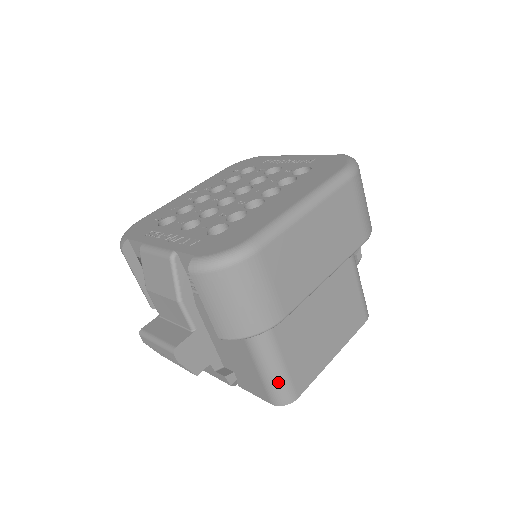
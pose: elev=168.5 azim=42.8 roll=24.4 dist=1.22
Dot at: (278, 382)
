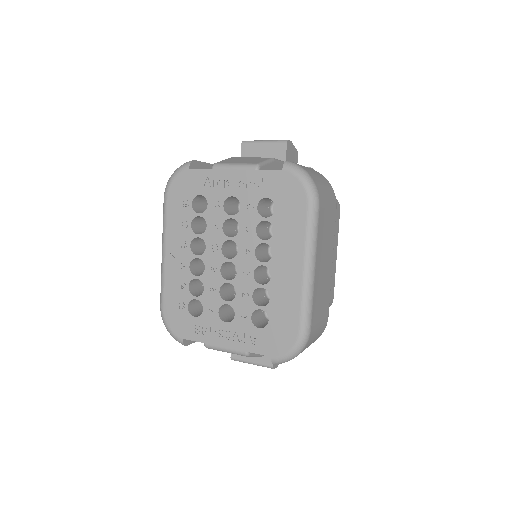
Dot at: occluded
